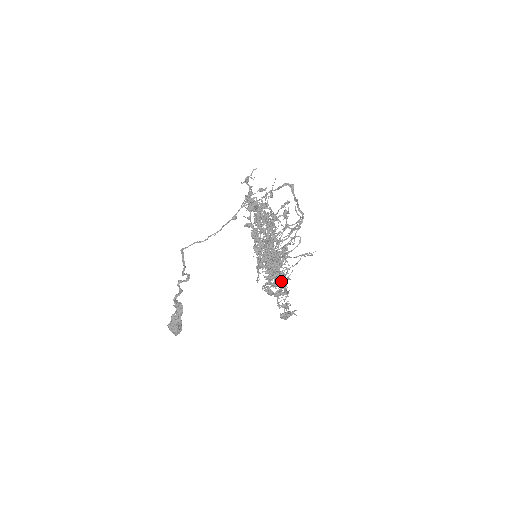
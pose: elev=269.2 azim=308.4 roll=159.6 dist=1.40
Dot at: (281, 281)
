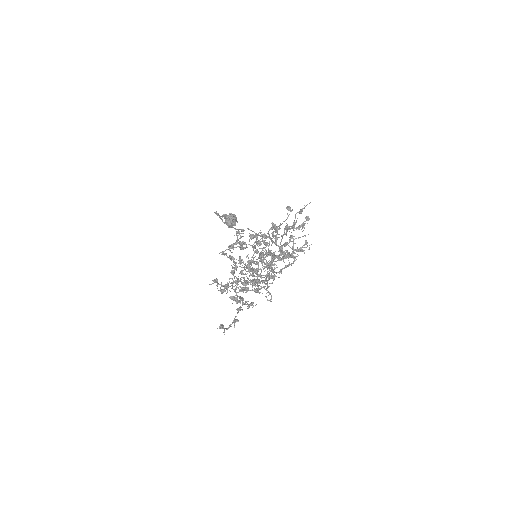
Dot at: (239, 302)
